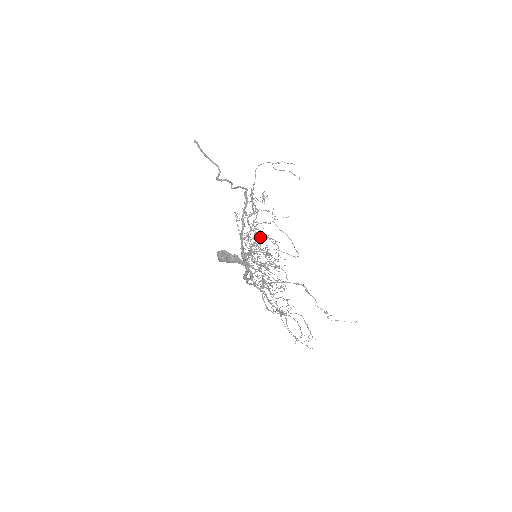
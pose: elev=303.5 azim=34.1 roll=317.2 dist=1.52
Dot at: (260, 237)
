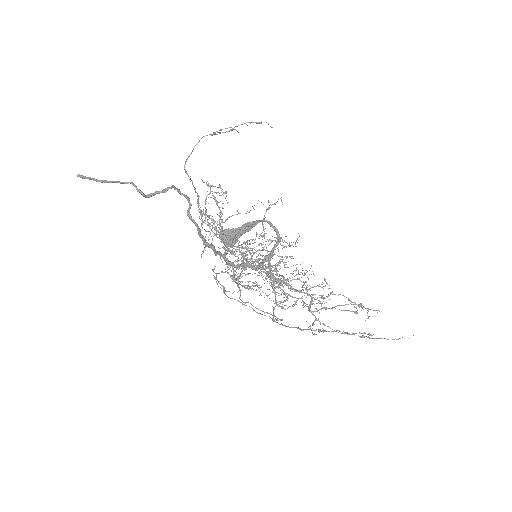
Dot at: (244, 247)
